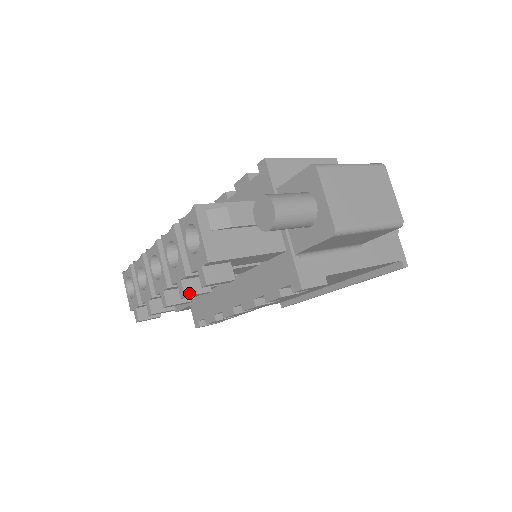
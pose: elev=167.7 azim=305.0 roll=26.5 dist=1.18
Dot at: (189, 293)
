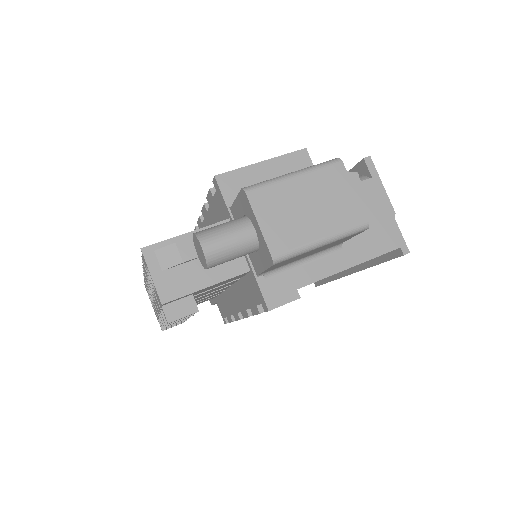
Dot at: occluded
